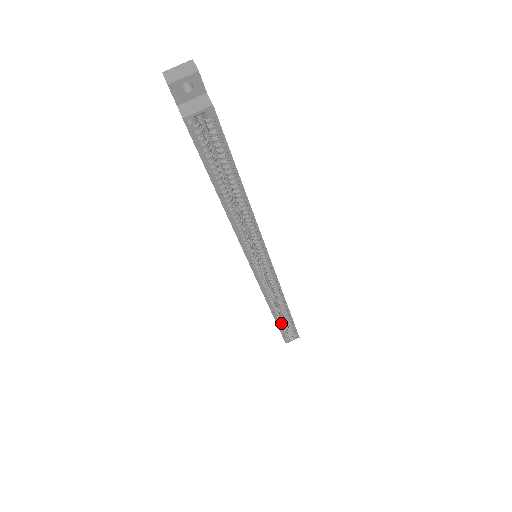
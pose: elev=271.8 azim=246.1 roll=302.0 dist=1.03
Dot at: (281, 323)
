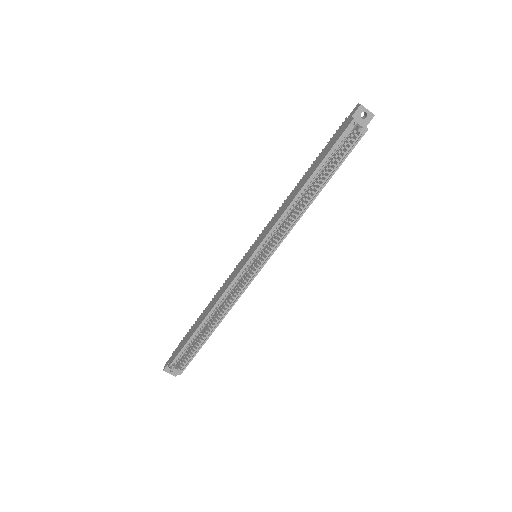
Dot at: (194, 339)
